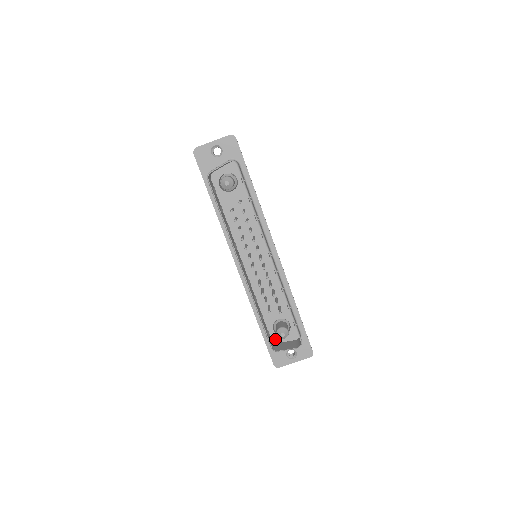
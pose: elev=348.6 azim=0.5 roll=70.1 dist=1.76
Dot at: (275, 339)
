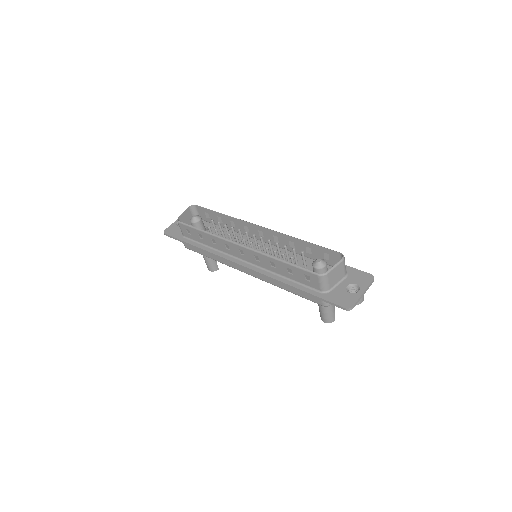
Dot at: occluded
